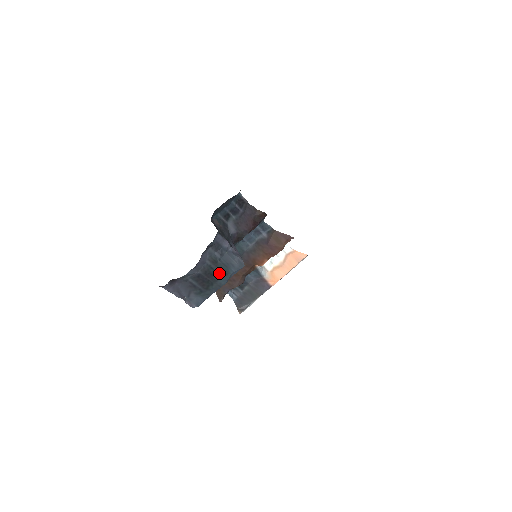
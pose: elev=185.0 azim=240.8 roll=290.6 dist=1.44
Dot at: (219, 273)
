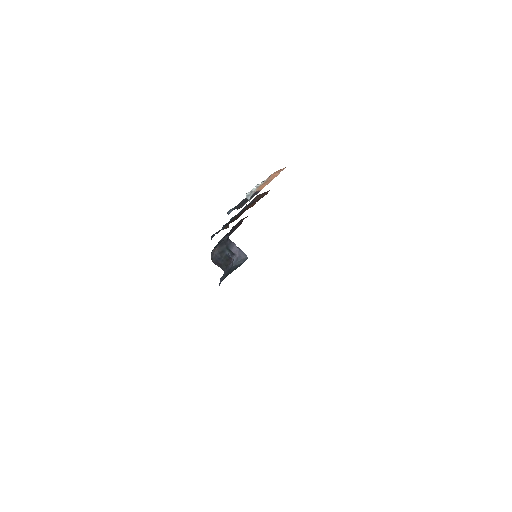
Dot at: occluded
